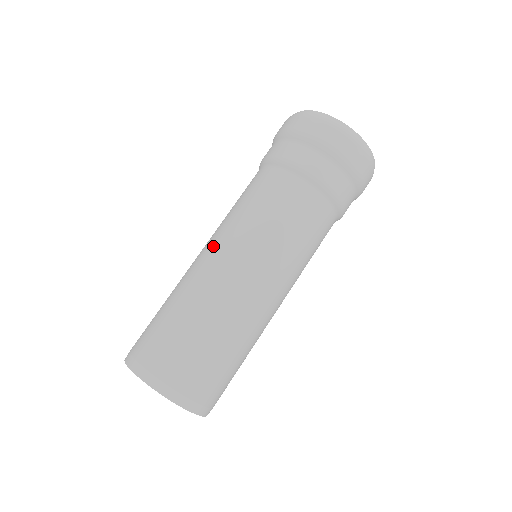
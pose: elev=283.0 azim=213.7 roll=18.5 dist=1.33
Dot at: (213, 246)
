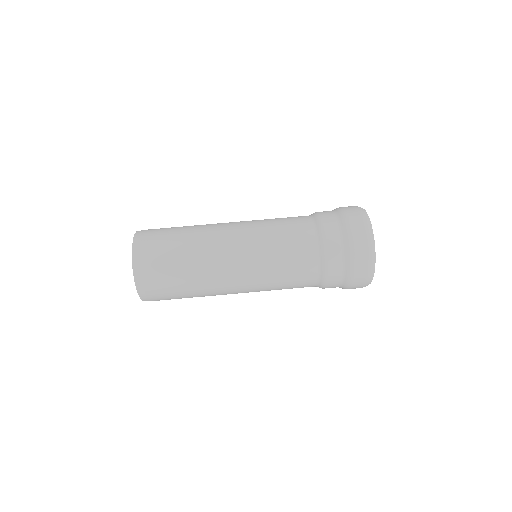
Dot at: (237, 222)
